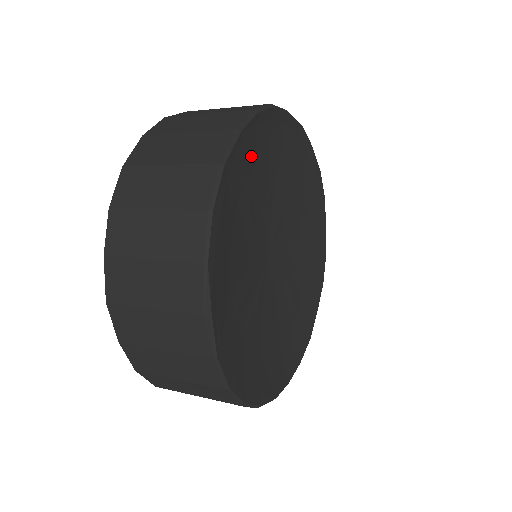
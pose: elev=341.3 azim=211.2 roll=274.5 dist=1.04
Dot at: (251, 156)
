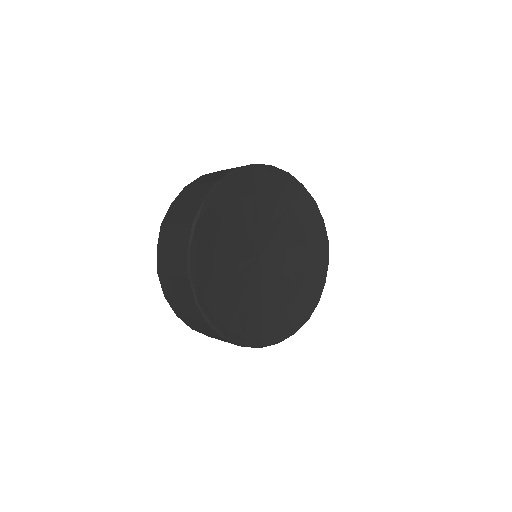
Dot at: (263, 186)
